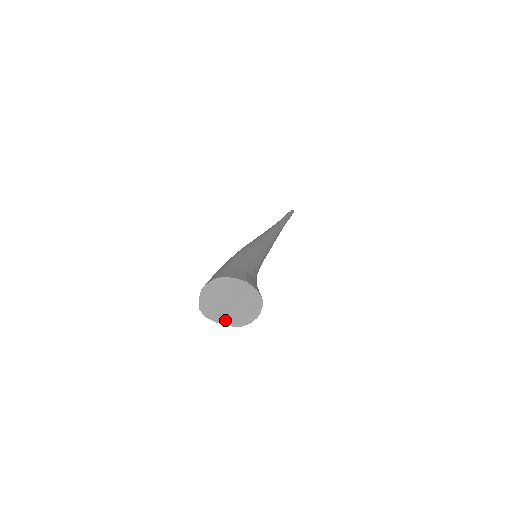
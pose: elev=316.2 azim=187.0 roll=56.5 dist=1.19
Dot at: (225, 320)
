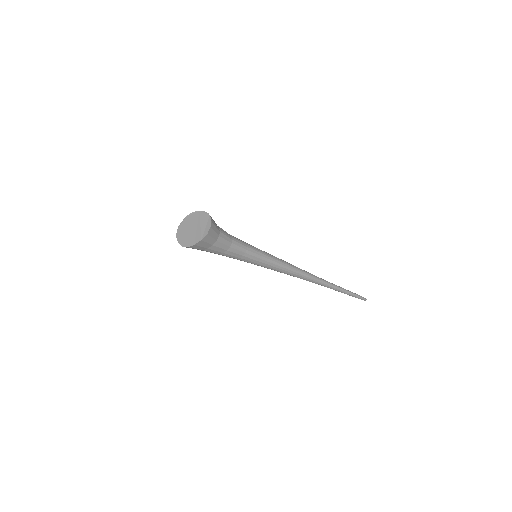
Dot at: (198, 239)
